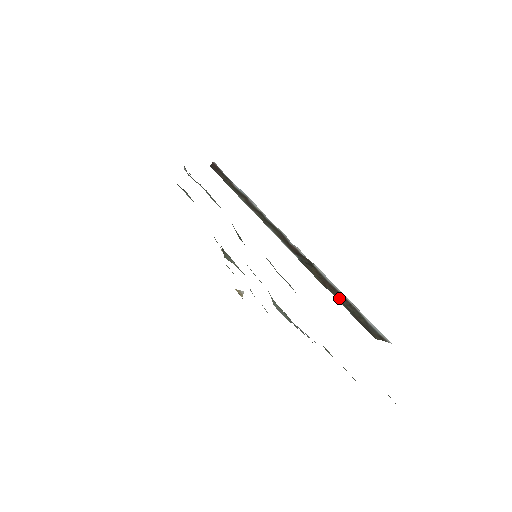
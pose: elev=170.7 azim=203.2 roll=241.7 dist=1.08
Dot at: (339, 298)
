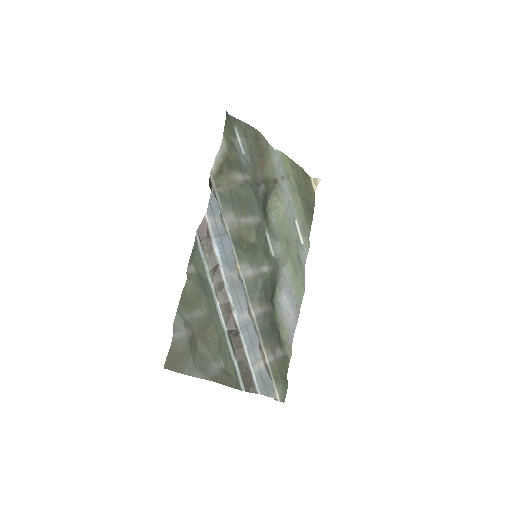
Dot at: (242, 363)
